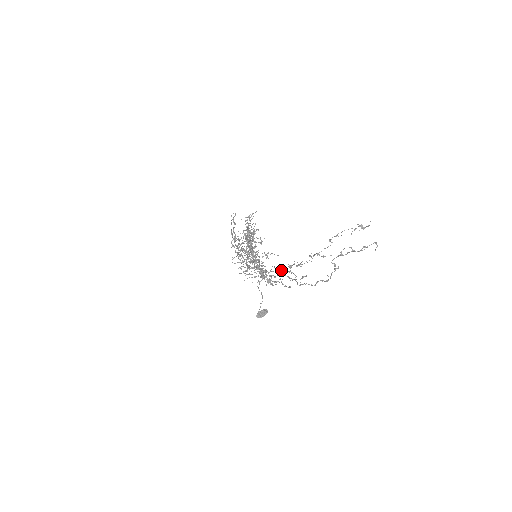
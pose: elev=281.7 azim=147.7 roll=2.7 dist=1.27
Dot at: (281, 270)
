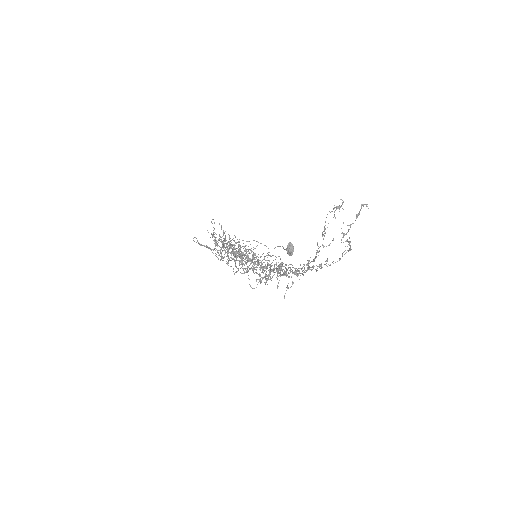
Dot at: occluded
